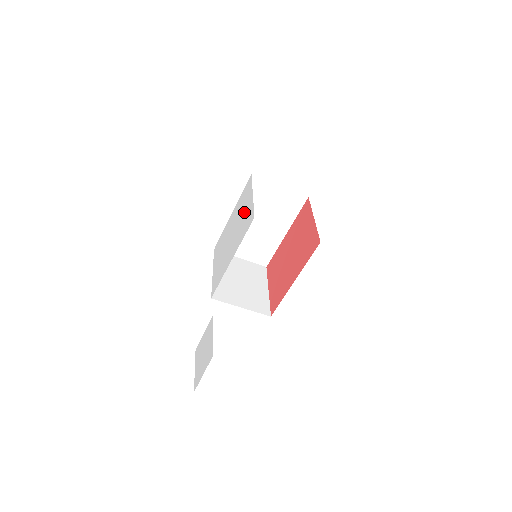
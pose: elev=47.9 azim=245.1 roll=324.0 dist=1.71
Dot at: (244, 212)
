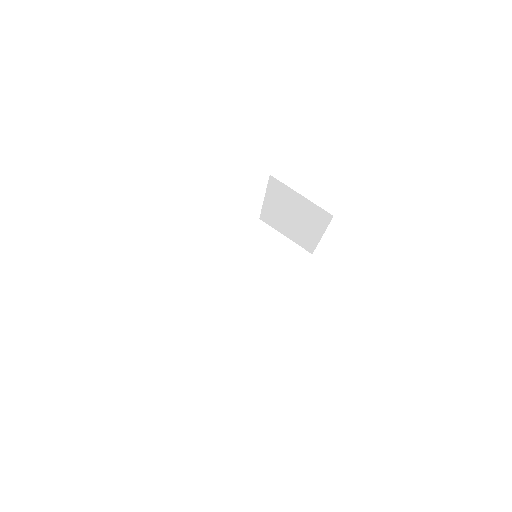
Dot at: occluded
